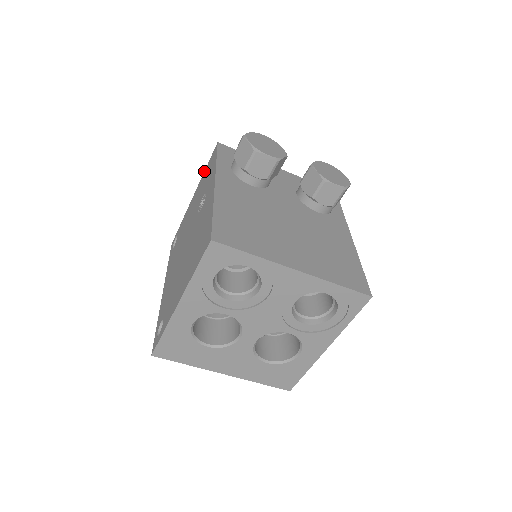
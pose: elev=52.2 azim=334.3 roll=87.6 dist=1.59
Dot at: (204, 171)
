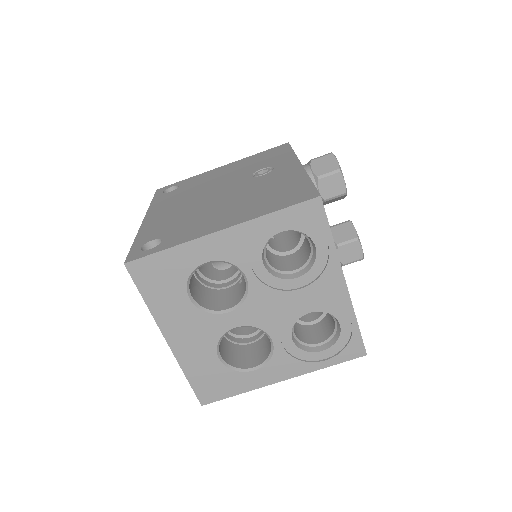
Dot at: occluded
